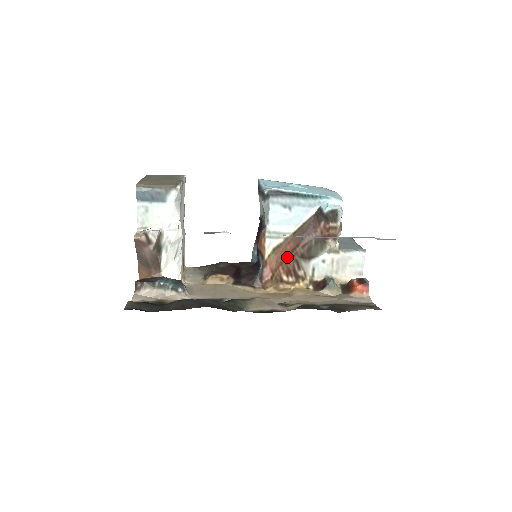
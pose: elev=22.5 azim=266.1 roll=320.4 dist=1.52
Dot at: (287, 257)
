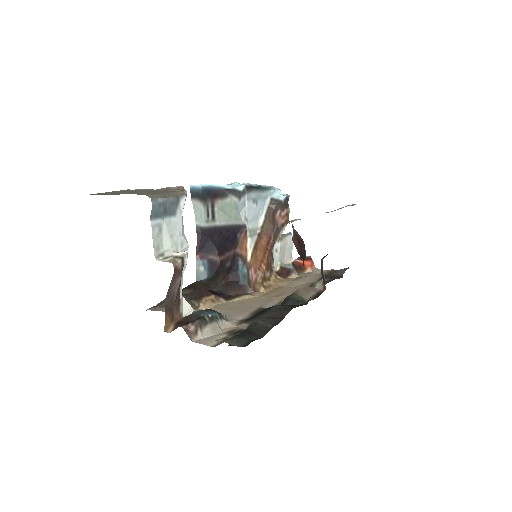
Dot at: (266, 252)
